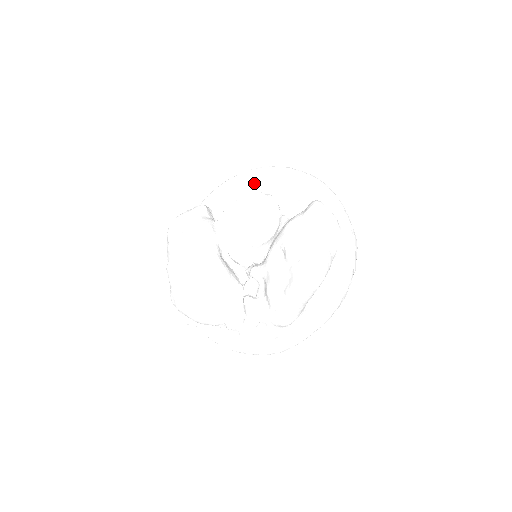
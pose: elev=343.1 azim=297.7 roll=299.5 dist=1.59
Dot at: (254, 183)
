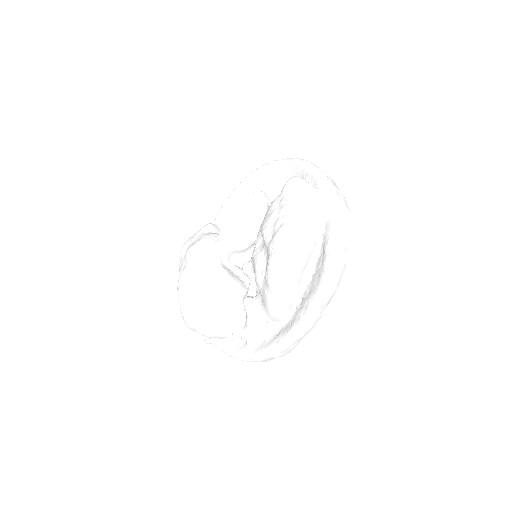
Dot at: (251, 188)
